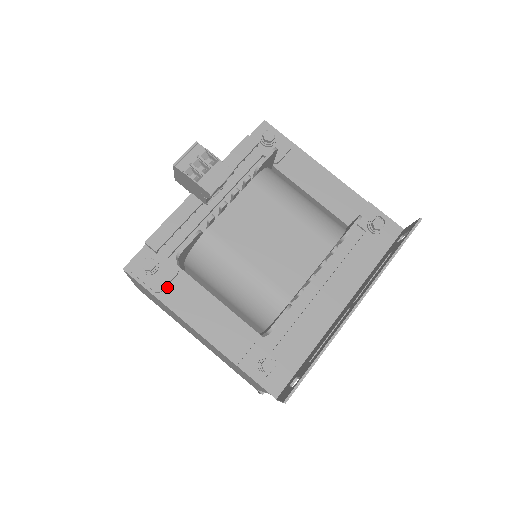
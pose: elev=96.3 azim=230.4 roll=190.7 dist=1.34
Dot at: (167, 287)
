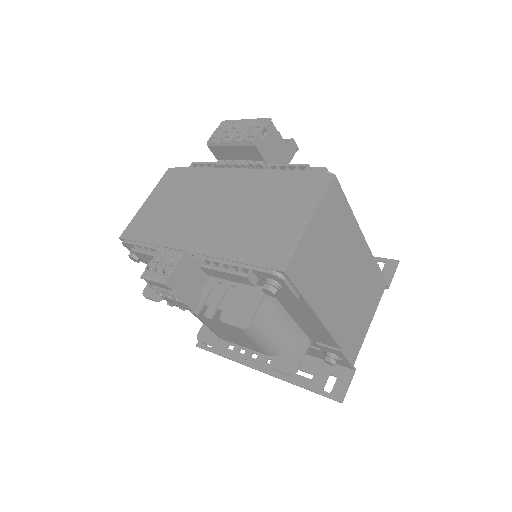
Dot at: occluded
